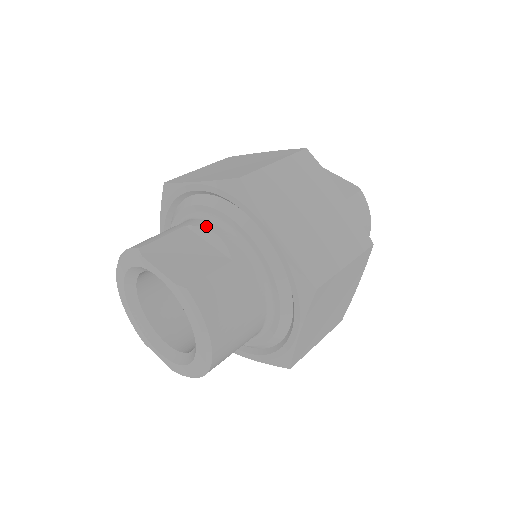
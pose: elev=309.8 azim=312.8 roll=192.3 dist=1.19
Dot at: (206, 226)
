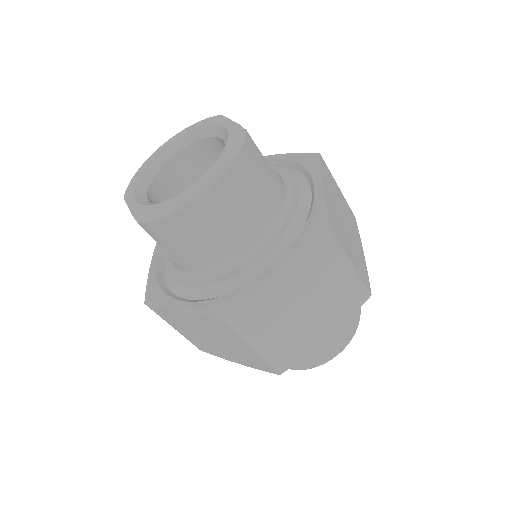
Dot at: occluded
